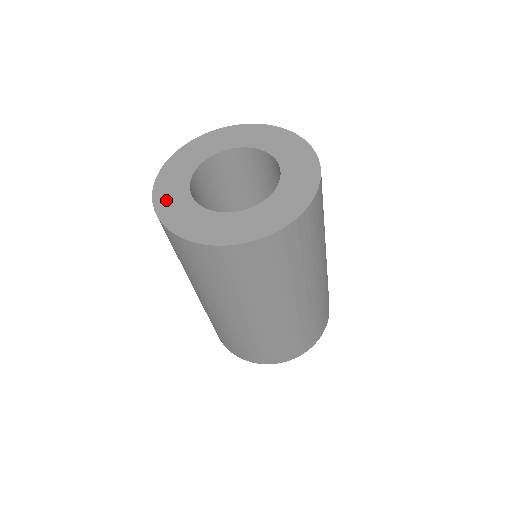
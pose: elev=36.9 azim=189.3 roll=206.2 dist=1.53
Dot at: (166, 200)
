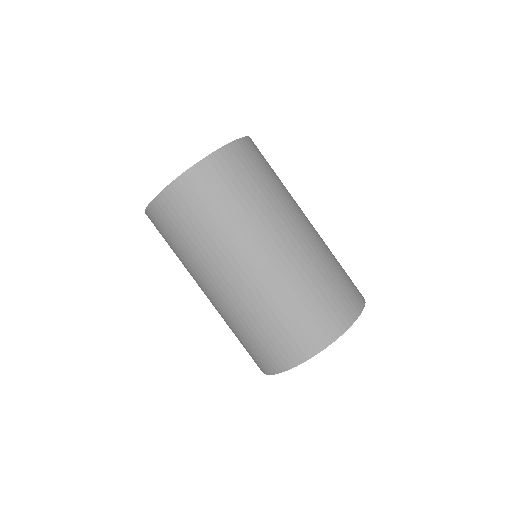
Dot at: occluded
